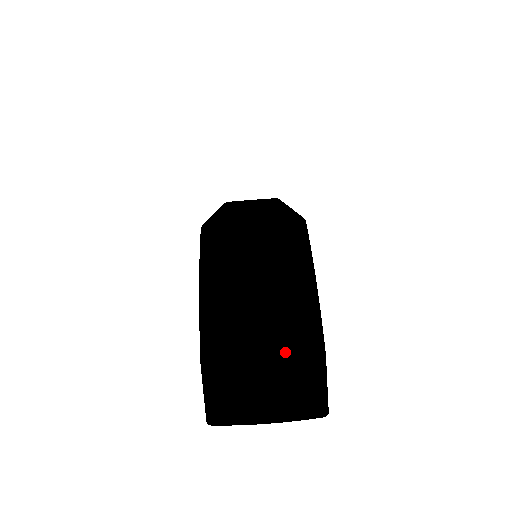
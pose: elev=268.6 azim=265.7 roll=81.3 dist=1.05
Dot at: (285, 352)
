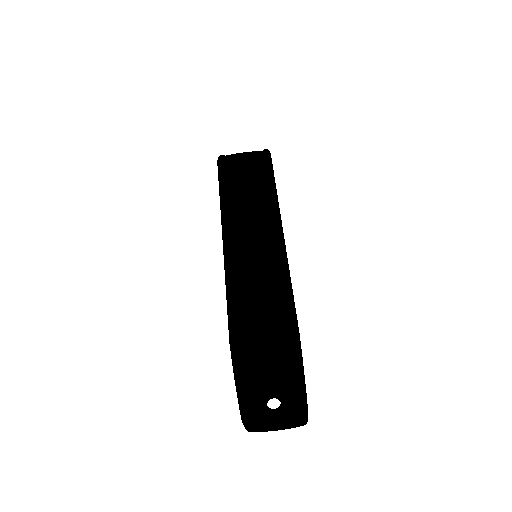
Dot at: (286, 411)
